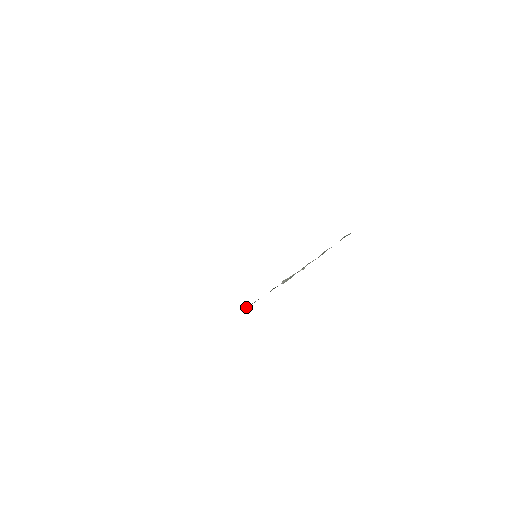
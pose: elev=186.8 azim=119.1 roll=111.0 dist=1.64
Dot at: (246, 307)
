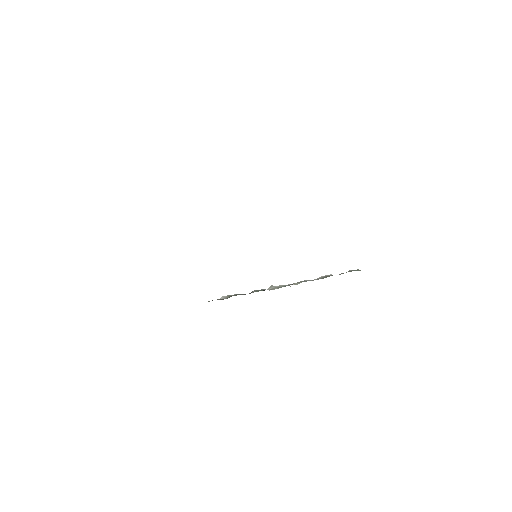
Dot at: (222, 296)
